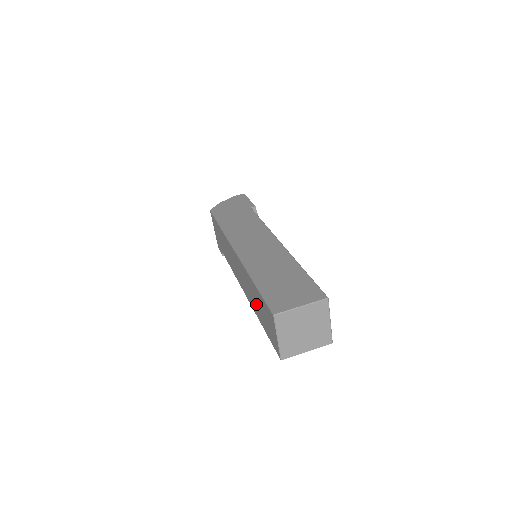
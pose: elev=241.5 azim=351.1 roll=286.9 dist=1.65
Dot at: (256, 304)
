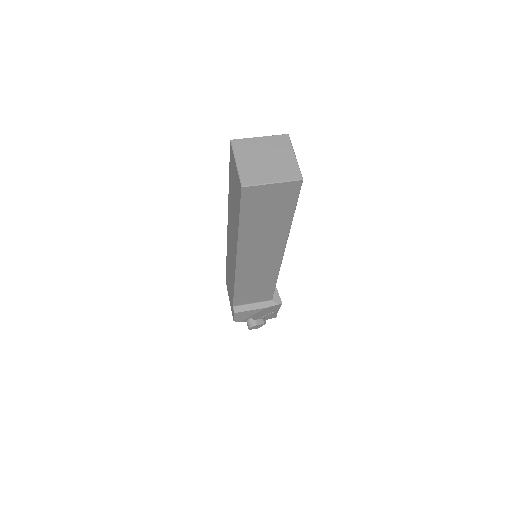
Dot at: (234, 212)
